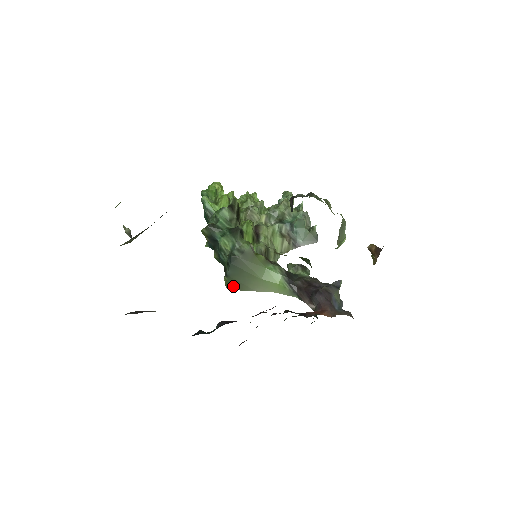
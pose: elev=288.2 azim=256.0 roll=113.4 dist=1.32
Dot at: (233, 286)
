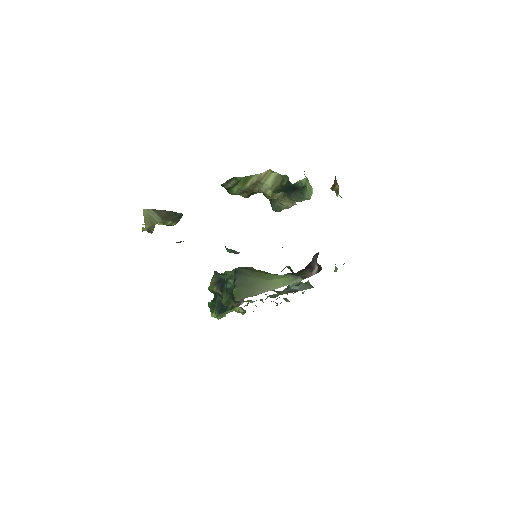
Dot at: (242, 295)
